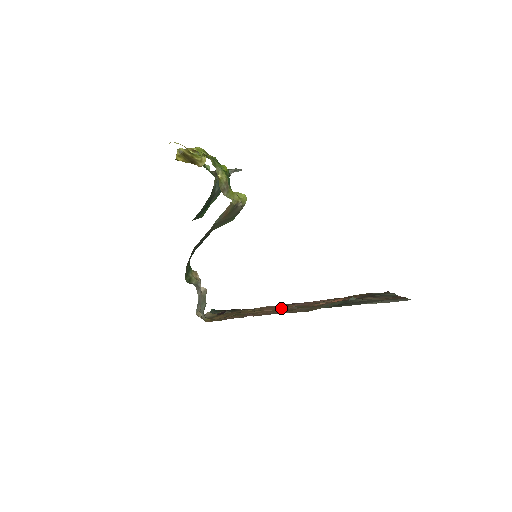
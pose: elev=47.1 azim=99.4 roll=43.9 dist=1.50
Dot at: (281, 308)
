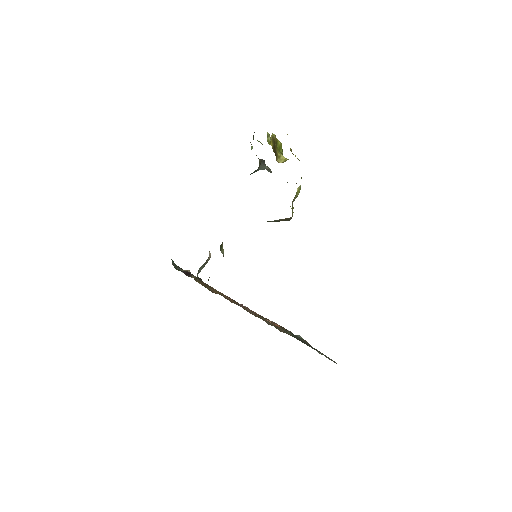
Dot at: occluded
